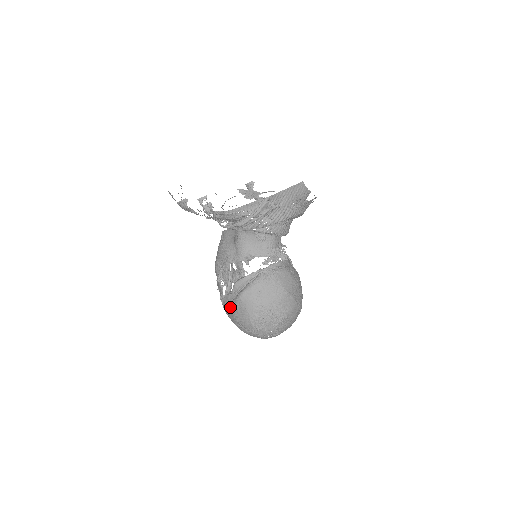
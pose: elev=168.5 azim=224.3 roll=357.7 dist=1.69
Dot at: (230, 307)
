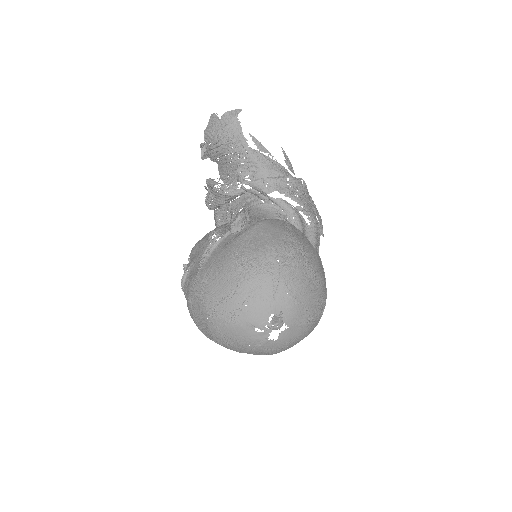
Dot at: (232, 242)
